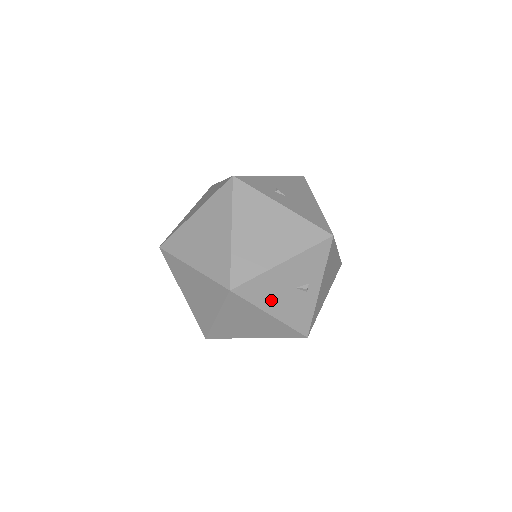
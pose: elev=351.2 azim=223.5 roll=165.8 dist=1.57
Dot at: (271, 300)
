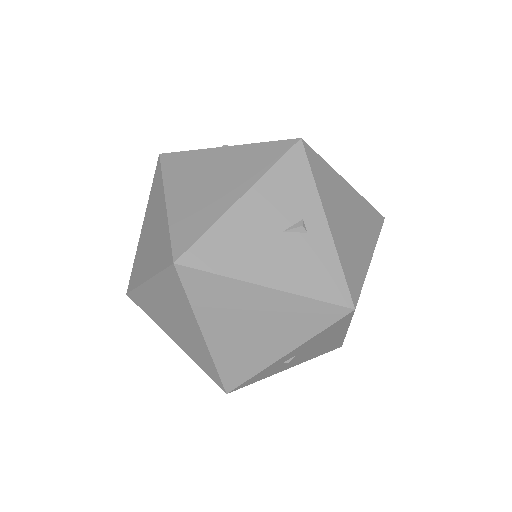
Dot at: (252, 261)
